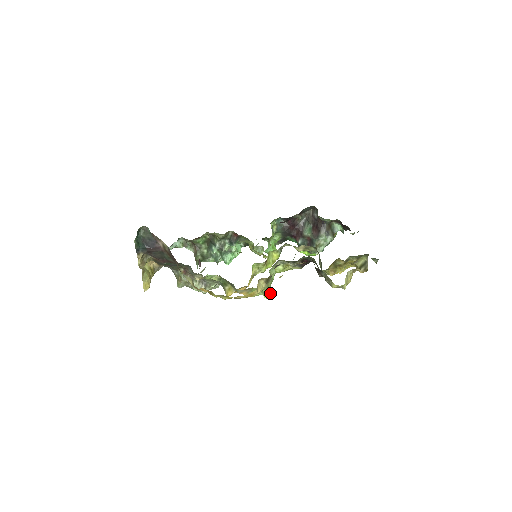
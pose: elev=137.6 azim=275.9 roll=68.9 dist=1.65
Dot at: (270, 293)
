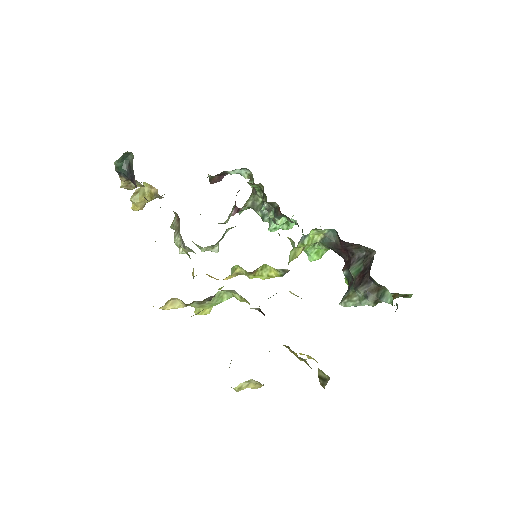
Dot at: (209, 312)
